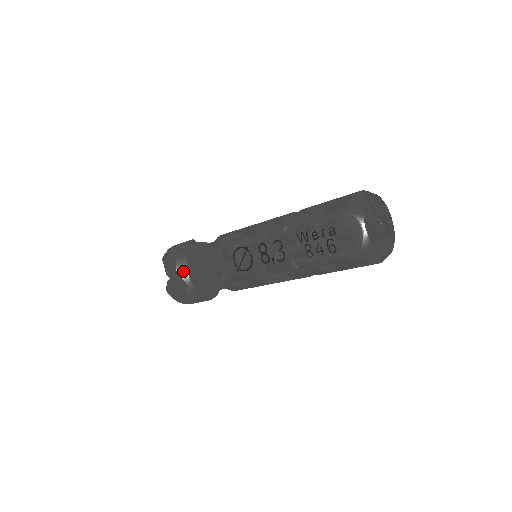
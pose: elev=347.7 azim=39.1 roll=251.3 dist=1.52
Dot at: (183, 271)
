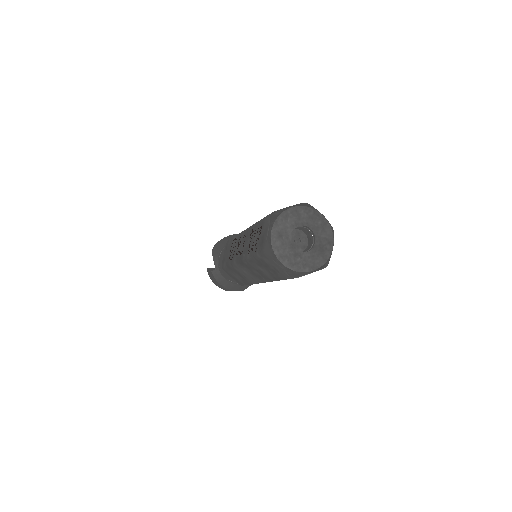
Dot at: (216, 254)
